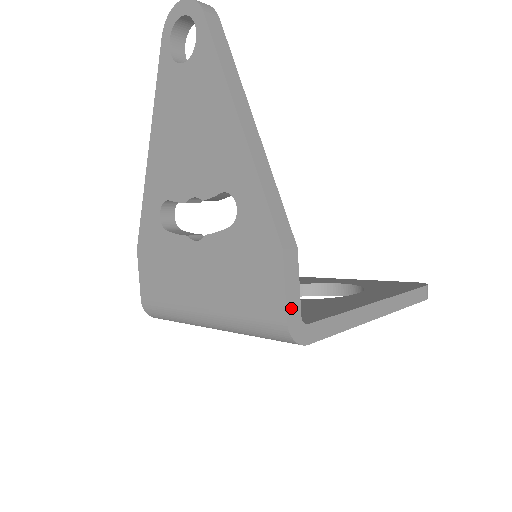
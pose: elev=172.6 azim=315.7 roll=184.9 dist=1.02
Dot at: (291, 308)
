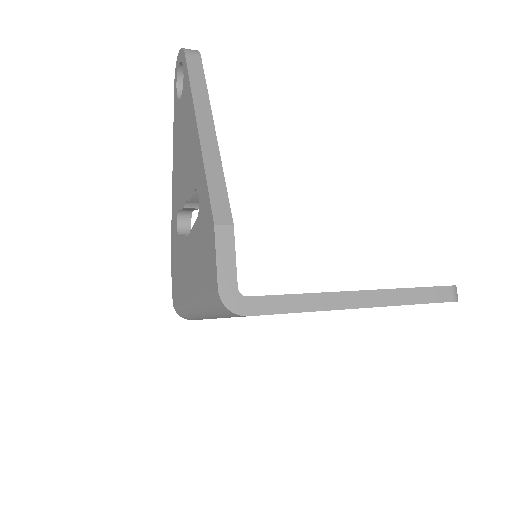
Dot at: (224, 278)
